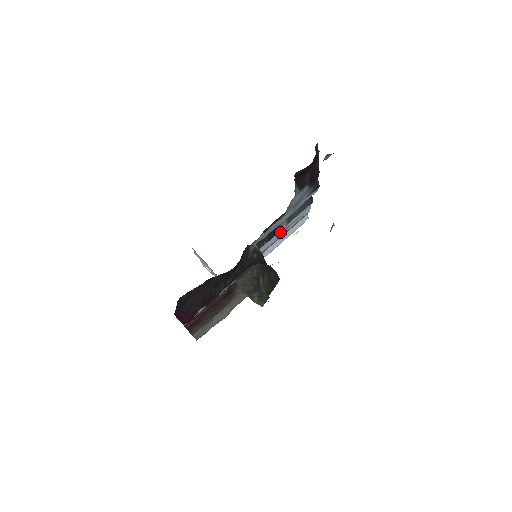
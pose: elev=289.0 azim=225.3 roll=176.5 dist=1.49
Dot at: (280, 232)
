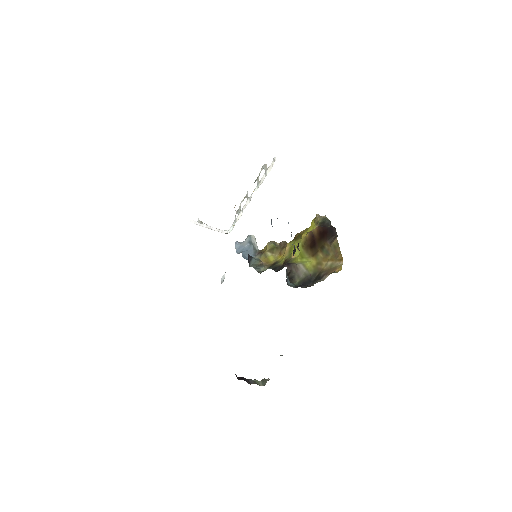
Dot at: occluded
